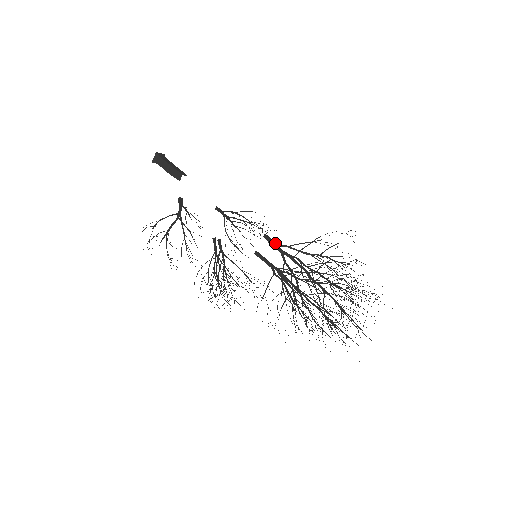
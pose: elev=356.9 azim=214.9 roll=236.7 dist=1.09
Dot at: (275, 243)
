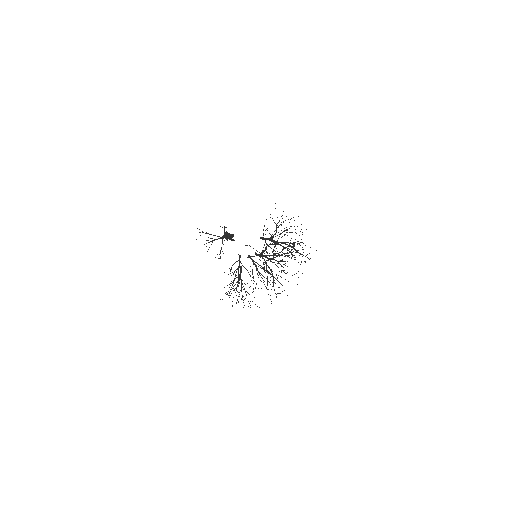
Dot at: occluded
